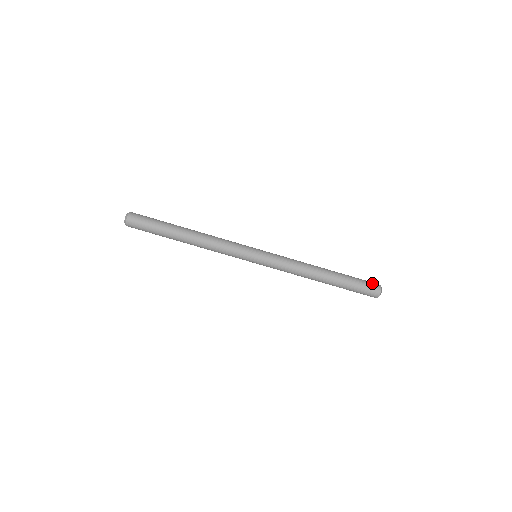
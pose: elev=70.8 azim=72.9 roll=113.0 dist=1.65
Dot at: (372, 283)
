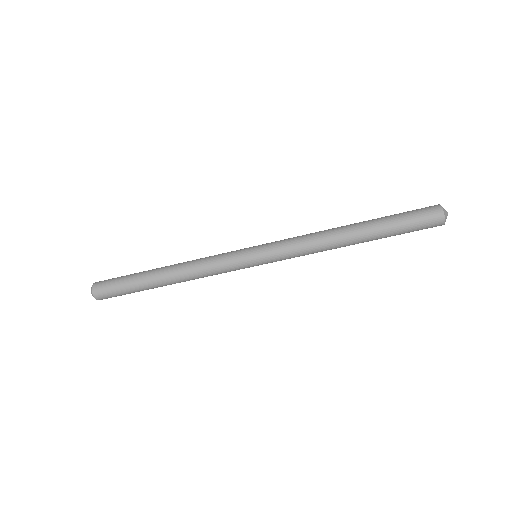
Dot at: (427, 213)
